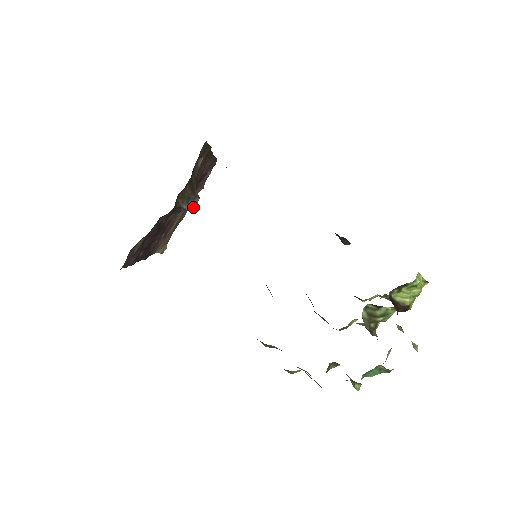
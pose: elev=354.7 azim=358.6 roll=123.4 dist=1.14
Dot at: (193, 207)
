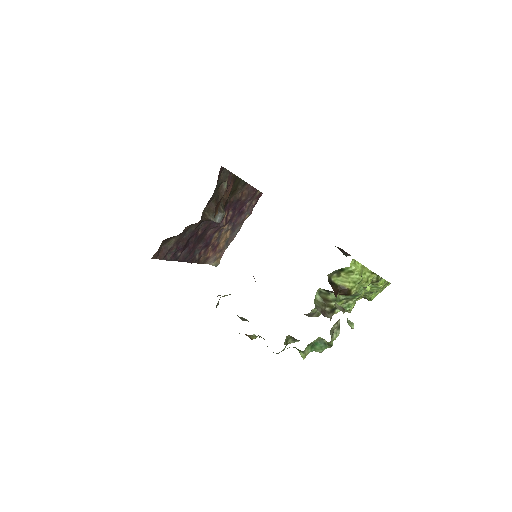
Dot at: (218, 220)
